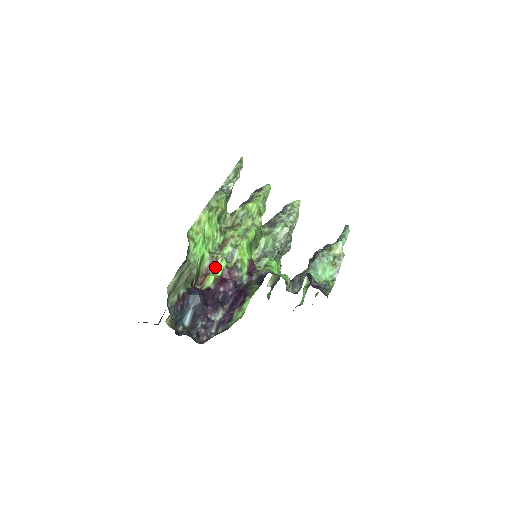
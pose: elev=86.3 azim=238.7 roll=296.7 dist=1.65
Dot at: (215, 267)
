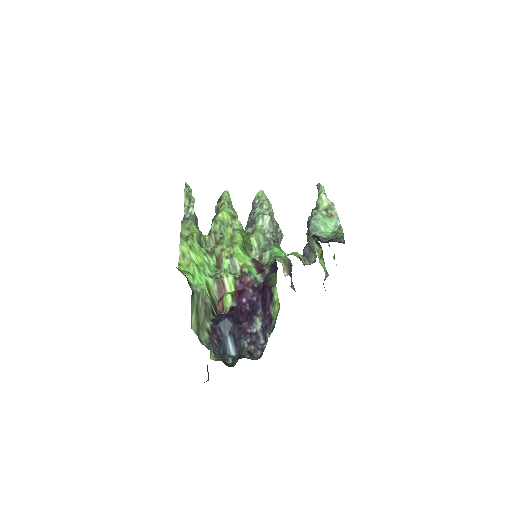
Dot at: (225, 286)
